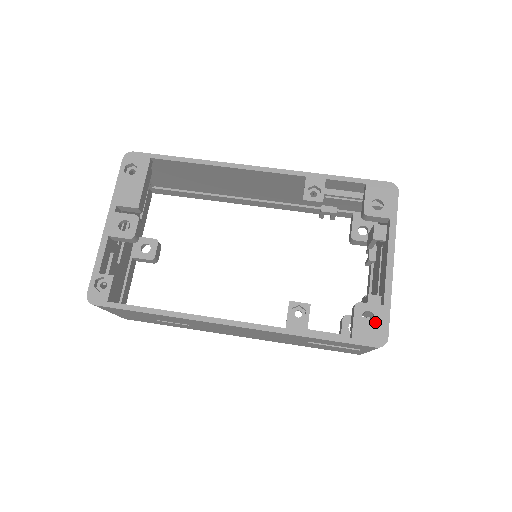
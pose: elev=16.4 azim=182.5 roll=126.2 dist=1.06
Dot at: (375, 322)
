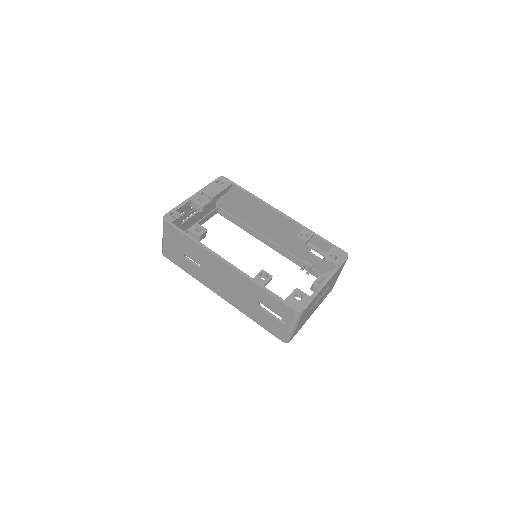
Dot at: (301, 301)
